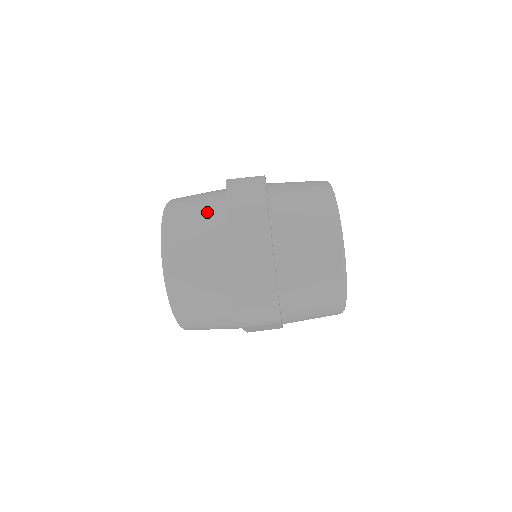
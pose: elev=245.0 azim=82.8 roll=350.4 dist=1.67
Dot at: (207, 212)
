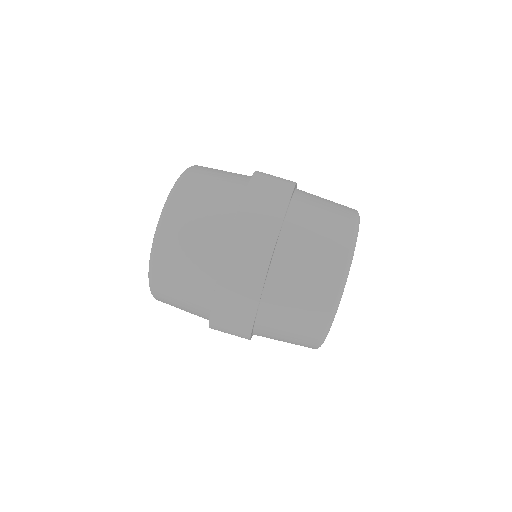
Dot at: occluded
